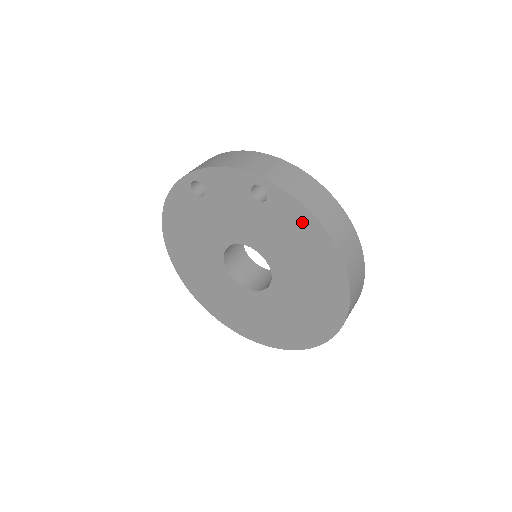
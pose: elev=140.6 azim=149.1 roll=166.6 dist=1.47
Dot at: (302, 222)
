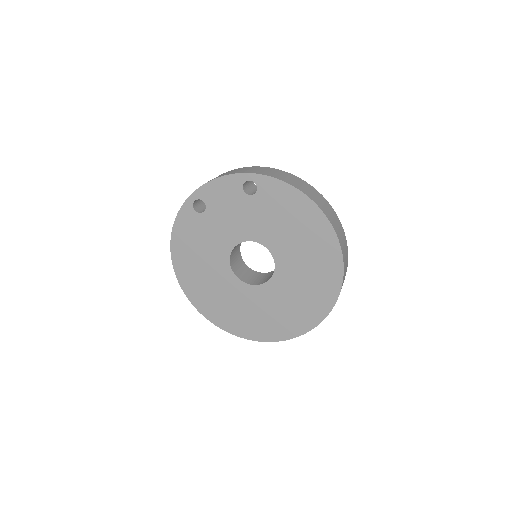
Dot at: (288, 198)
